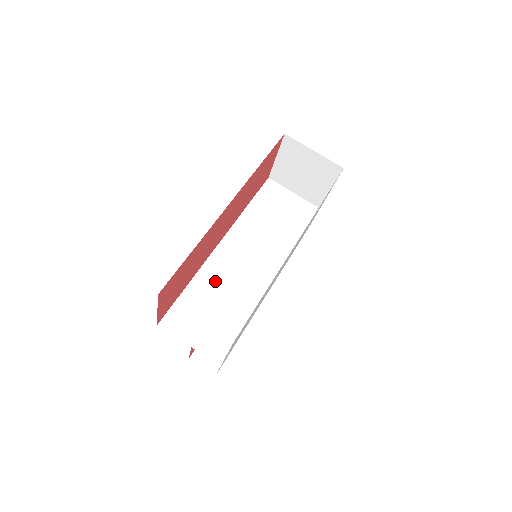
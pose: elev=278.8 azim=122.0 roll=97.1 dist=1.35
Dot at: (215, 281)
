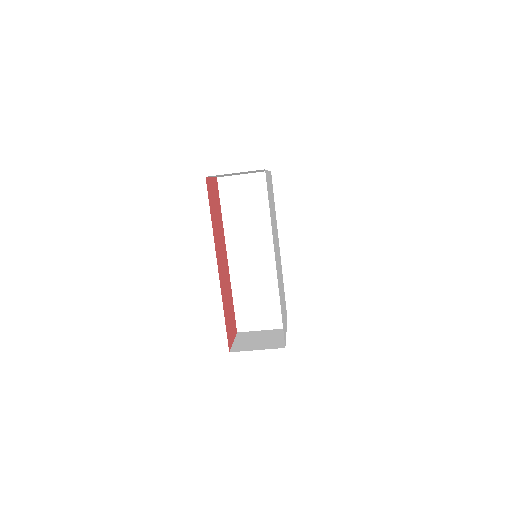
Dot at: (245, 284)
